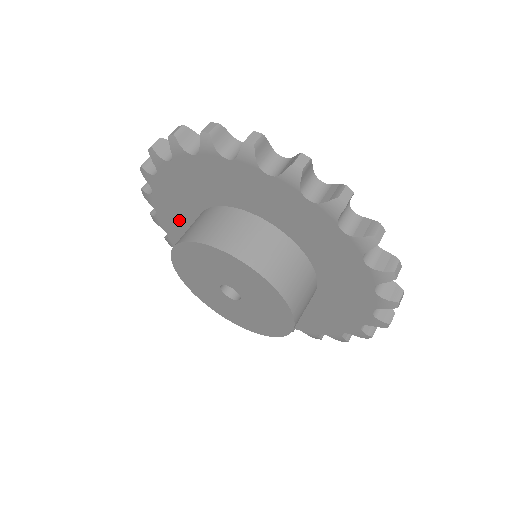
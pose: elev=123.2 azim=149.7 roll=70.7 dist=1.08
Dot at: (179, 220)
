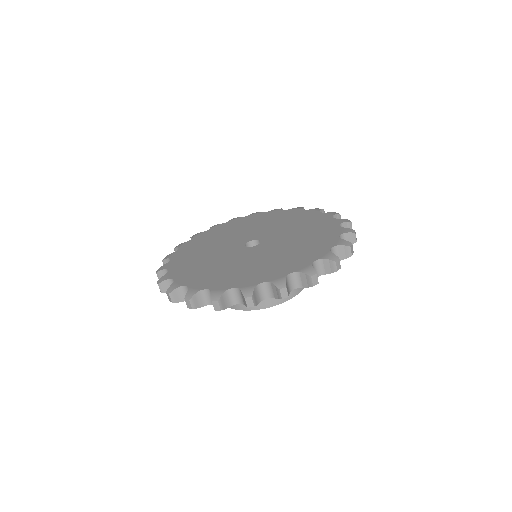
Dot at: occluded
